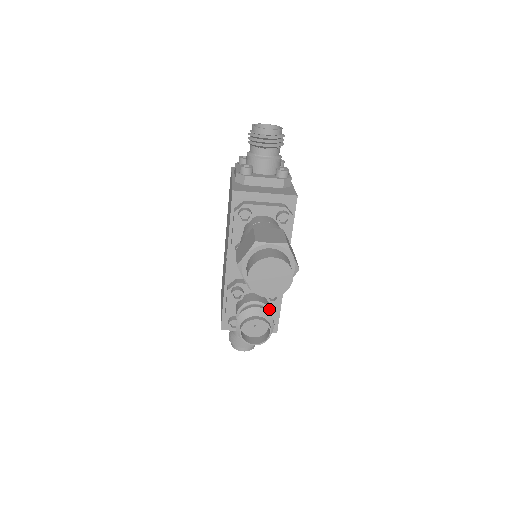
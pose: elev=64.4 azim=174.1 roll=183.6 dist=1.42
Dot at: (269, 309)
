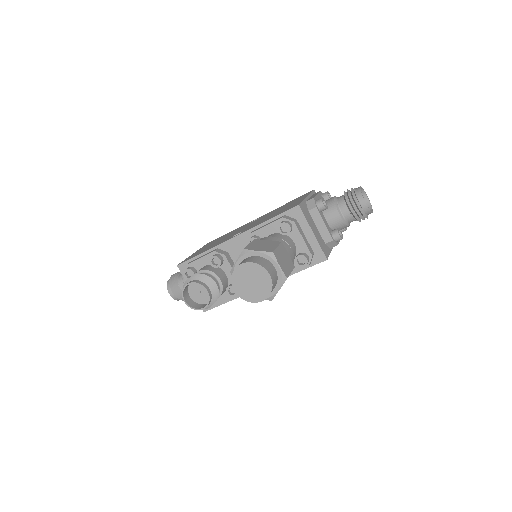
Dot at: (221, 294)
